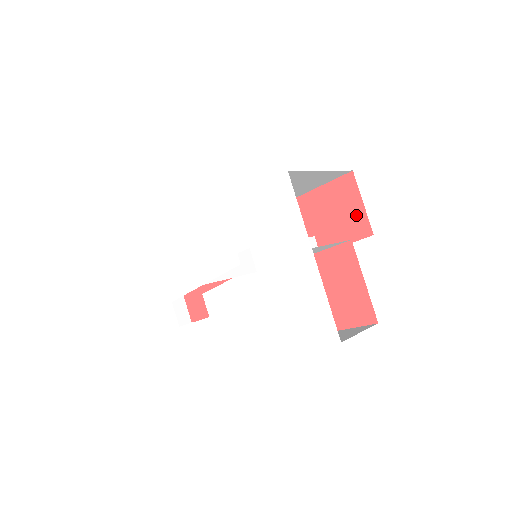
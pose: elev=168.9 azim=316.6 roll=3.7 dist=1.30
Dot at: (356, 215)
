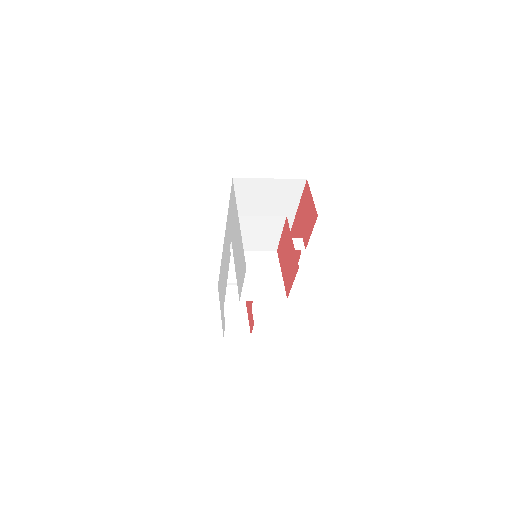
Dot at: (311, 208)
